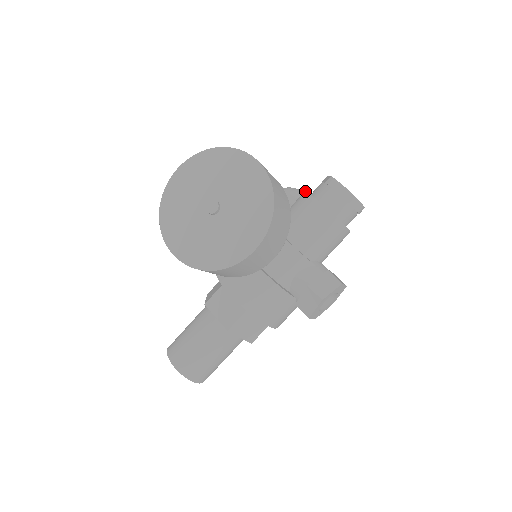
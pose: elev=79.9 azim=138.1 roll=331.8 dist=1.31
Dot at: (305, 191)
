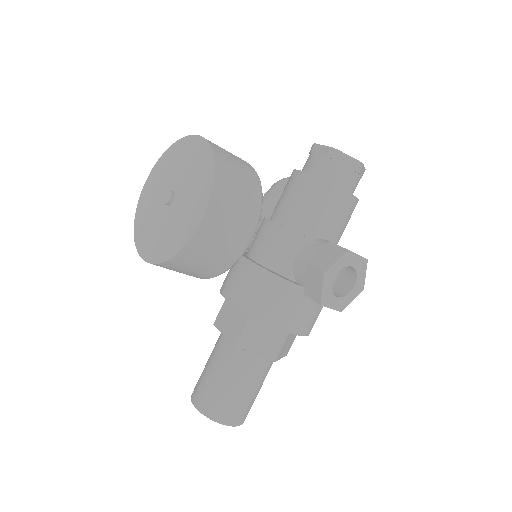
Dot at: occluded
